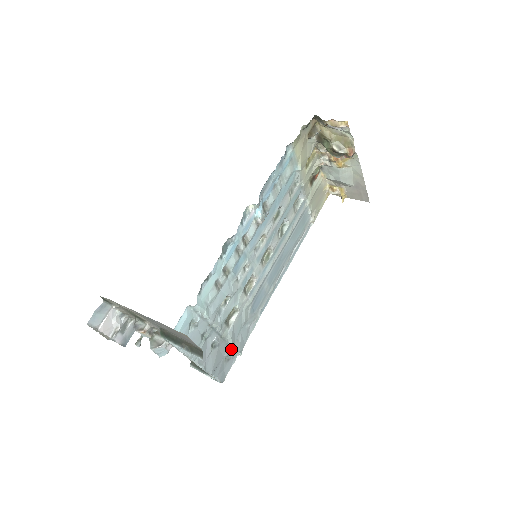
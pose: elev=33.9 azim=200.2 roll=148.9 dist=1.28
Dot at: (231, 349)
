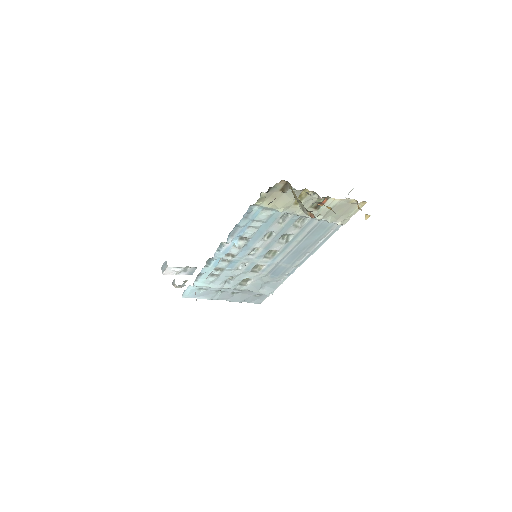
Dot at: (259, 292)
